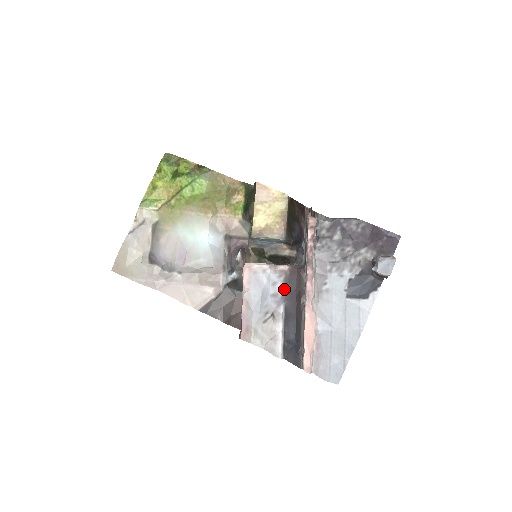
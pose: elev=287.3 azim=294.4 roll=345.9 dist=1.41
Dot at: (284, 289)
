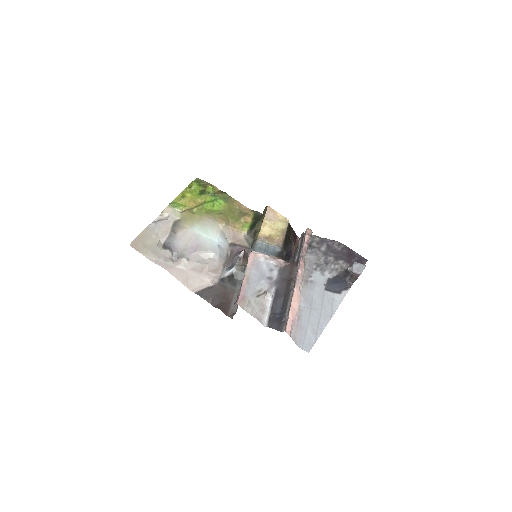
Dot at: (278, 276)
